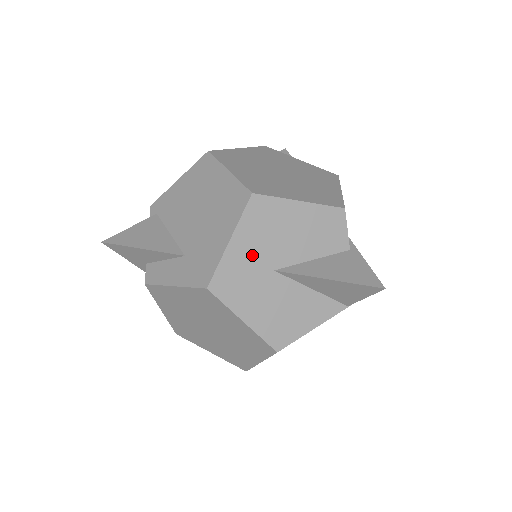
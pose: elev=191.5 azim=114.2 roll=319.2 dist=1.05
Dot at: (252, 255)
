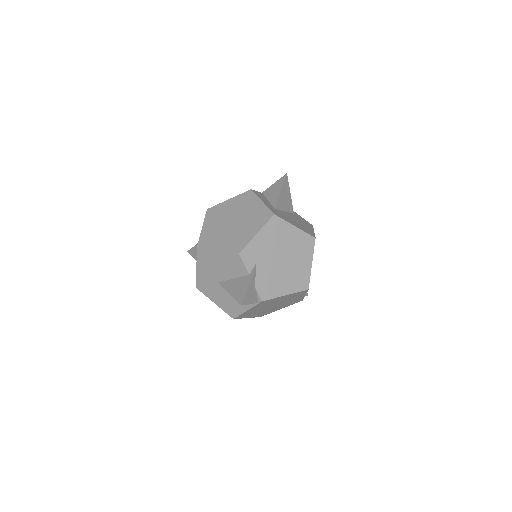
Dot at: (207, 275)
